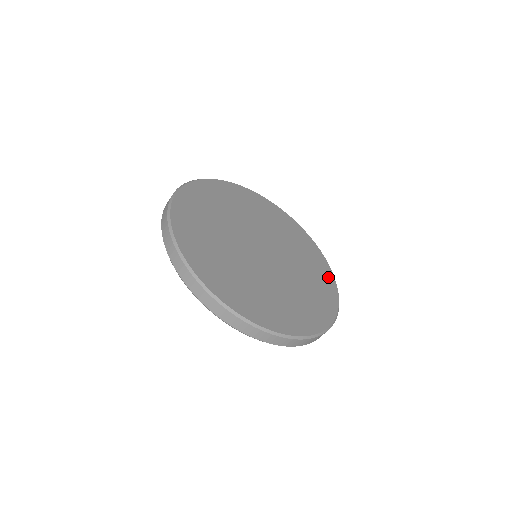
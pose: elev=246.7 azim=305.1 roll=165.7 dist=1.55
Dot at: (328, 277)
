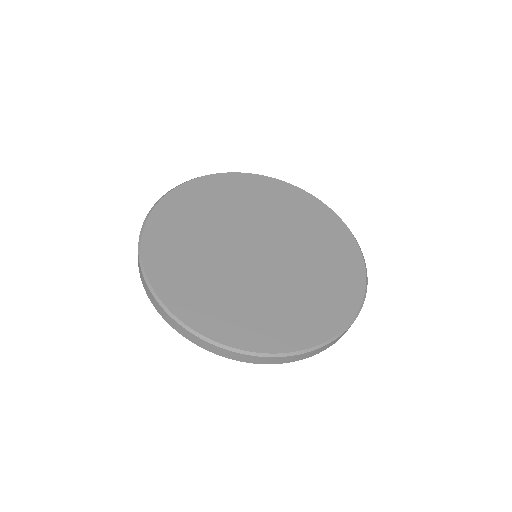
Dot at: (355, 275)
